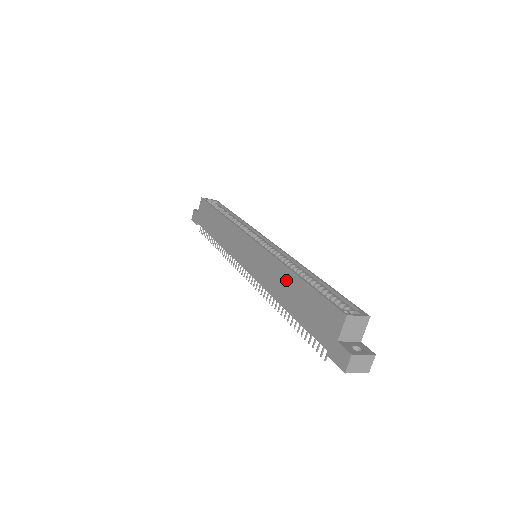
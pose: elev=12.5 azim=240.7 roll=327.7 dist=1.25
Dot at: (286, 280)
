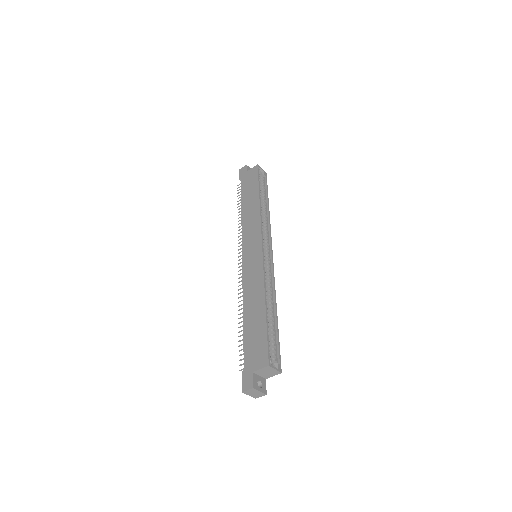
Dot at: (258, 301)
